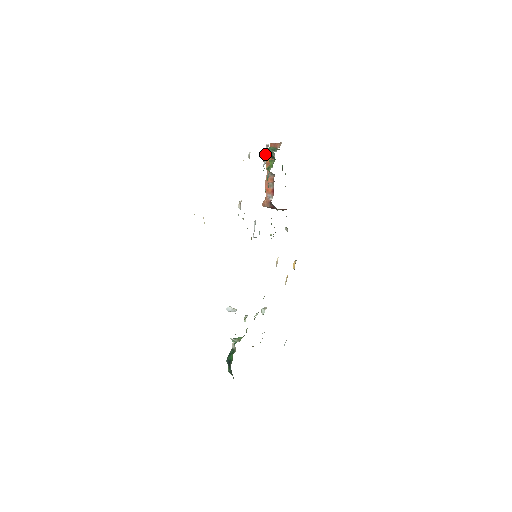
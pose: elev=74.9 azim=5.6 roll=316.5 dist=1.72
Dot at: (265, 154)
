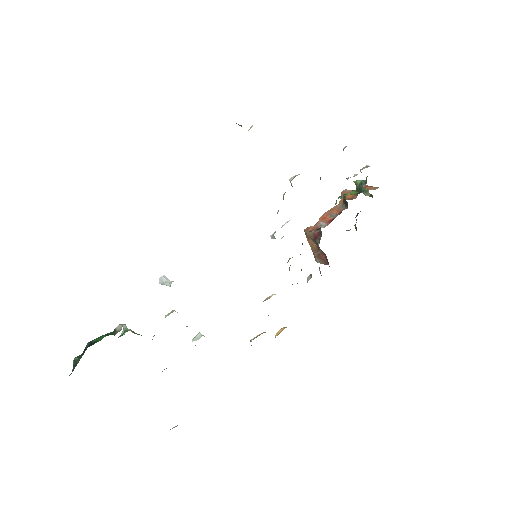
Dot at: (349, 190)
